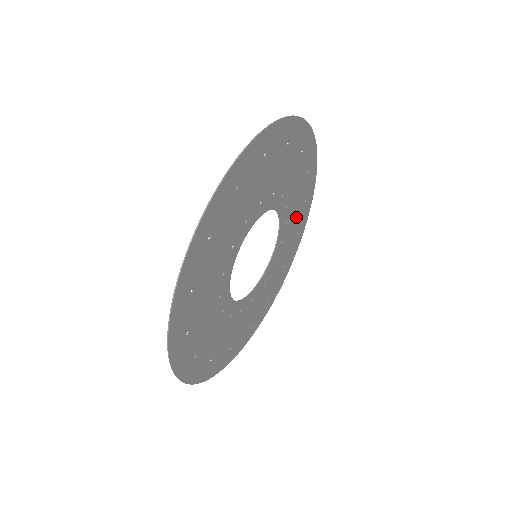
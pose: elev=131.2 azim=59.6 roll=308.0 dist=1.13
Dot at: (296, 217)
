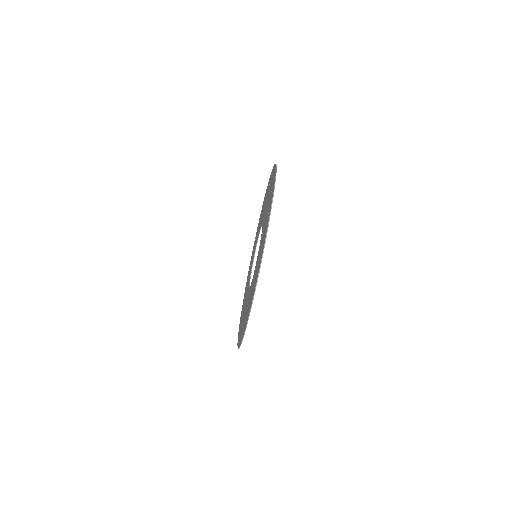
Dot at: occluded
